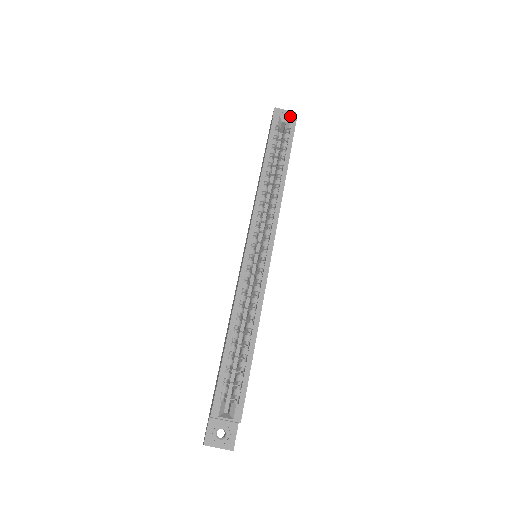
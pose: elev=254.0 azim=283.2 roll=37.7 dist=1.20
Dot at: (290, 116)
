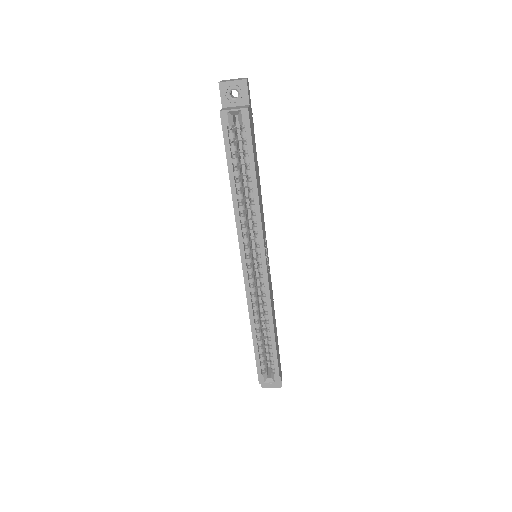
Dot at: (240, 88)
